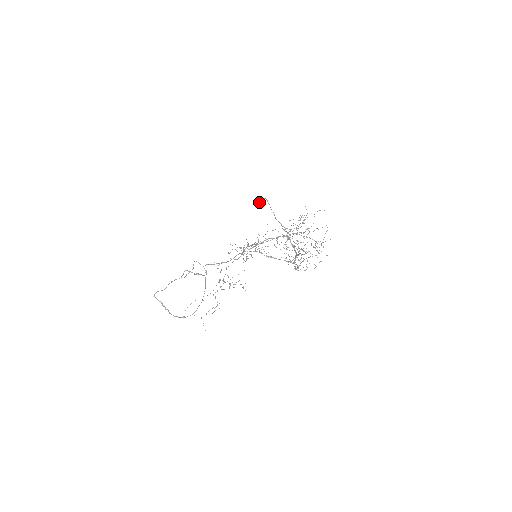
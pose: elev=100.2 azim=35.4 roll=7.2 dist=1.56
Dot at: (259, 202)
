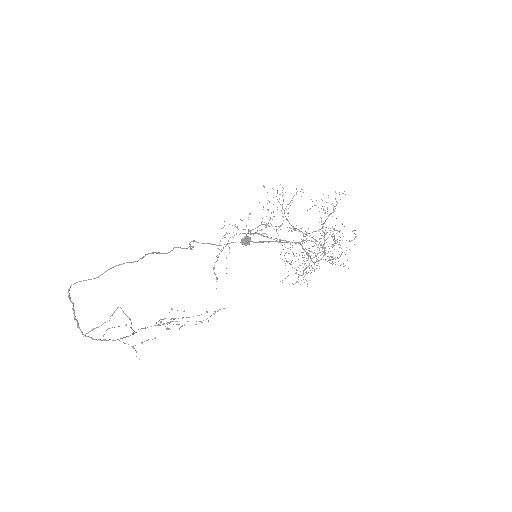
Dot at: (246, 236)
